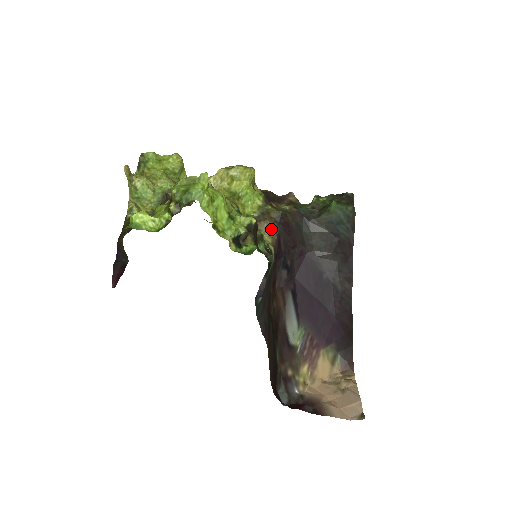
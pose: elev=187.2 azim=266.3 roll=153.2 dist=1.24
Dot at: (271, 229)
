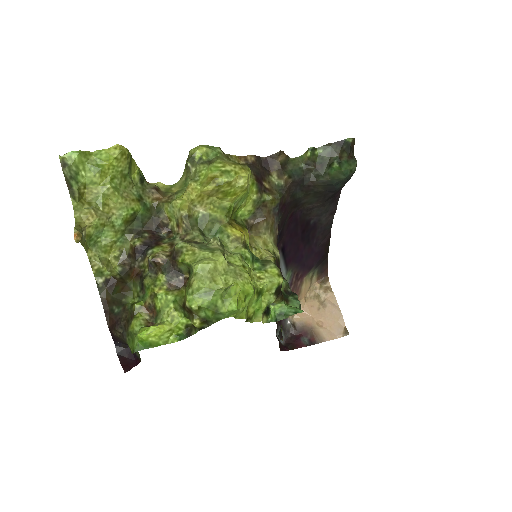
Dot at: (271, 226)
